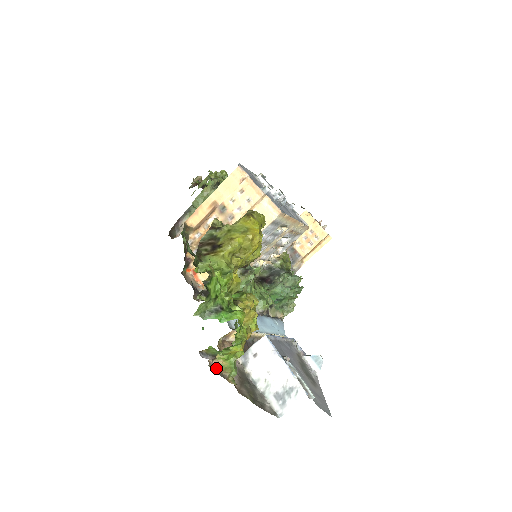
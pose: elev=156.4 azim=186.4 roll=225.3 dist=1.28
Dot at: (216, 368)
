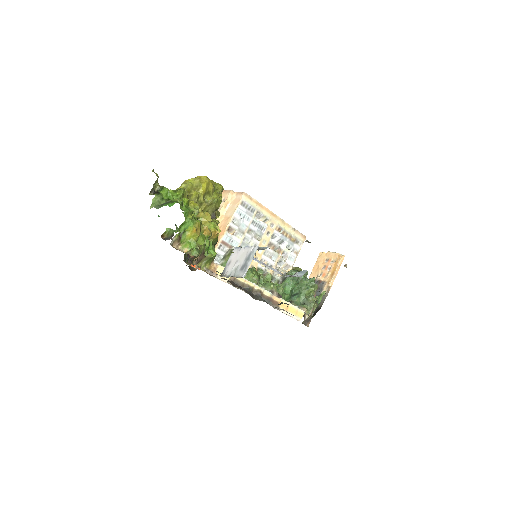
Dot at: occluded
